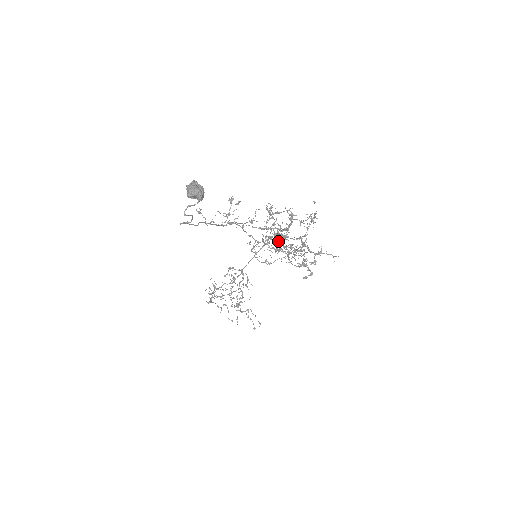
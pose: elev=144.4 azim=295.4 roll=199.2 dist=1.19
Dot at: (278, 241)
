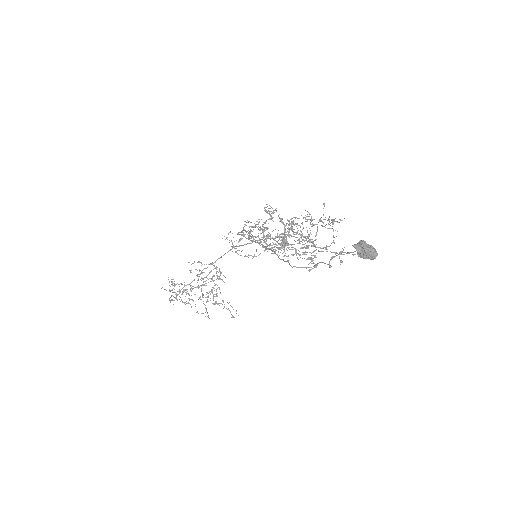
Dot at: (280, 240)
